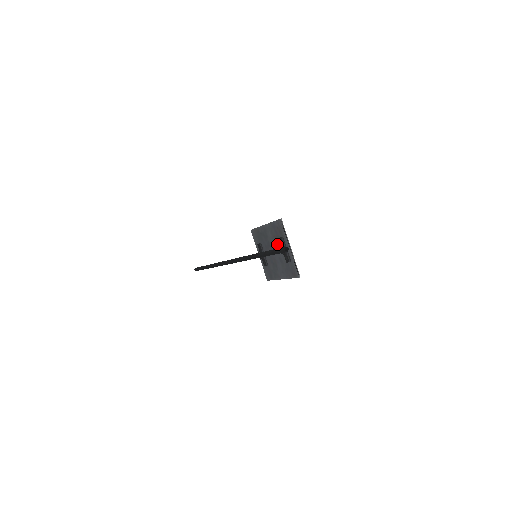
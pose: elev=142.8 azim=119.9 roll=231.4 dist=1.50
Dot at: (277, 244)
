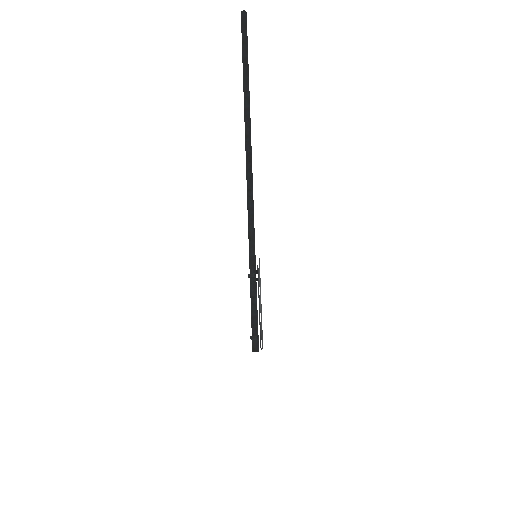
Dot at: occluded
